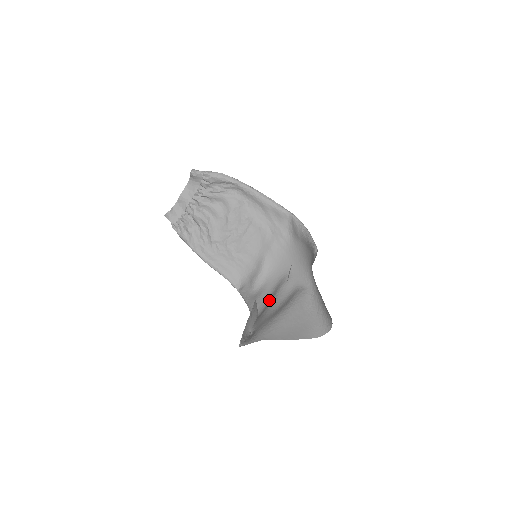
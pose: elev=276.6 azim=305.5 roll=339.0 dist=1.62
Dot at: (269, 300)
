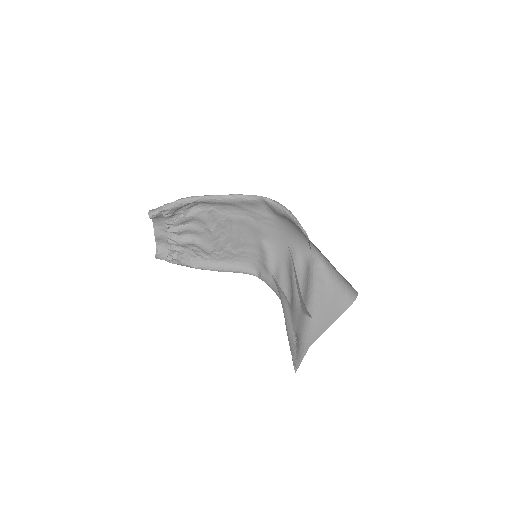
Dot at: (290, 282)
